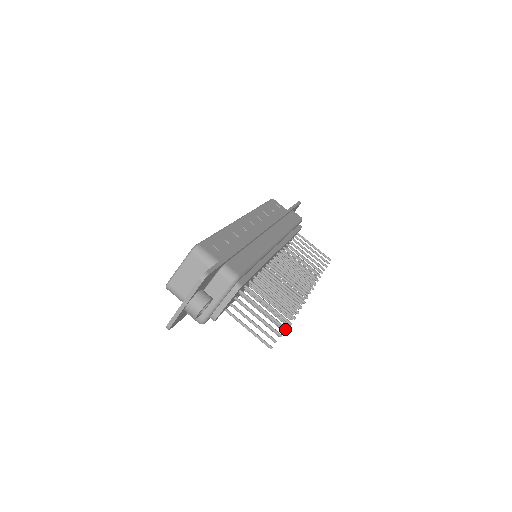
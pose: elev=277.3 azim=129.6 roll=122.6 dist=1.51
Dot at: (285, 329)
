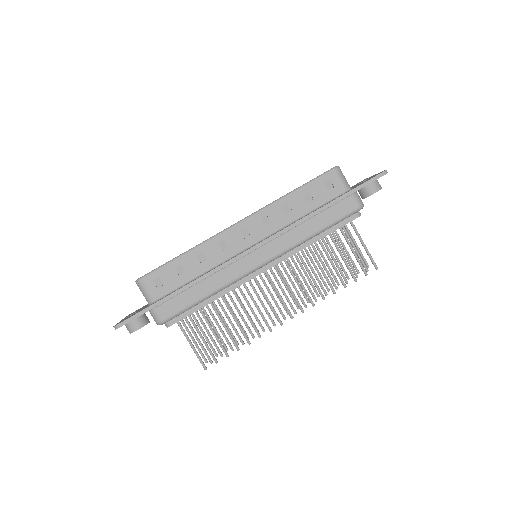
Dot at: occluded
